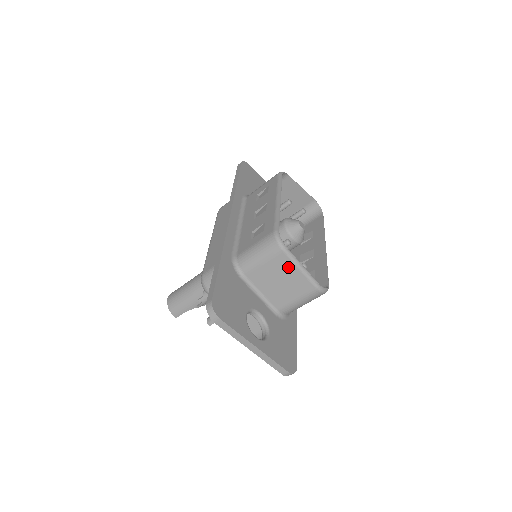
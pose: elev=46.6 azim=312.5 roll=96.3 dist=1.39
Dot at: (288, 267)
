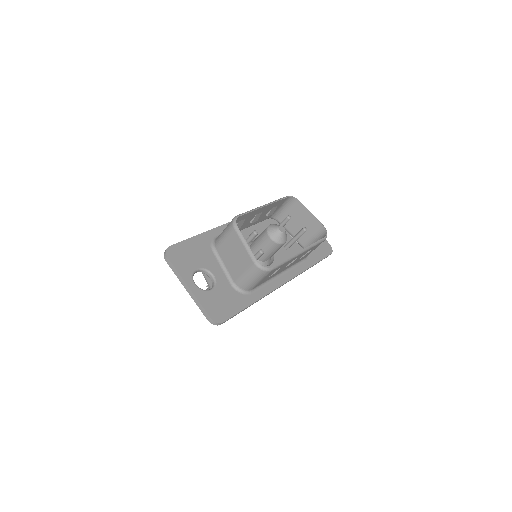
Dot at: (237, 242)
